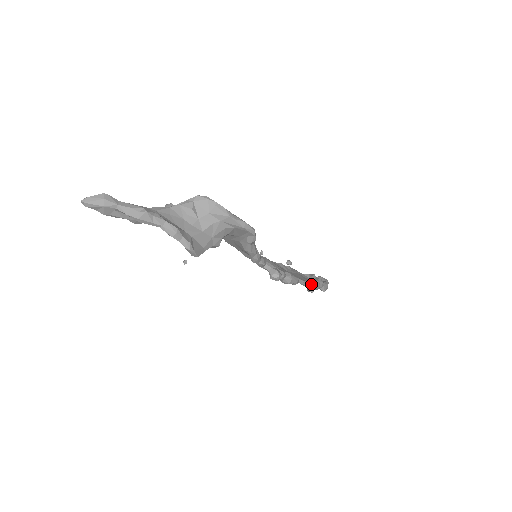
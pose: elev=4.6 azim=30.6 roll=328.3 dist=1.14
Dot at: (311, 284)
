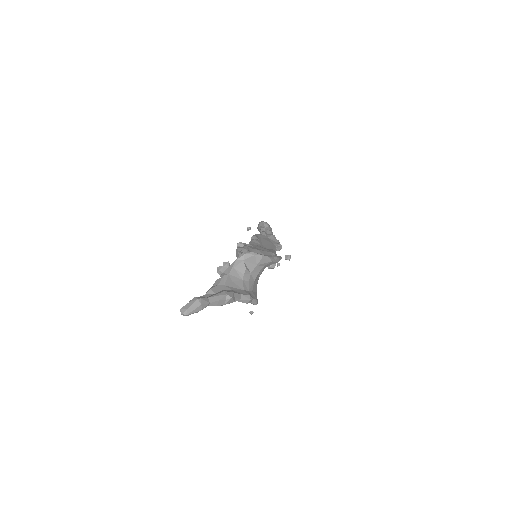
Dot at: (279, 247)
